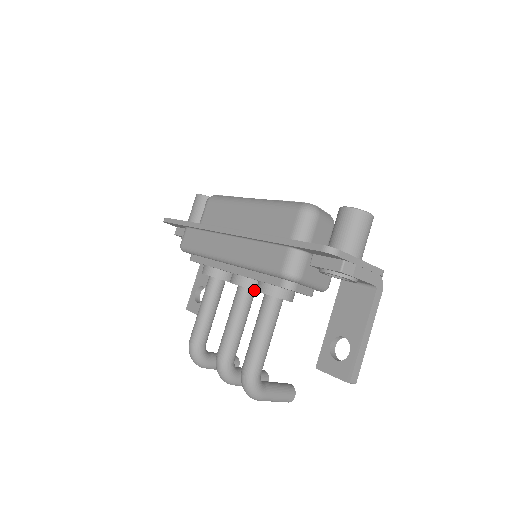
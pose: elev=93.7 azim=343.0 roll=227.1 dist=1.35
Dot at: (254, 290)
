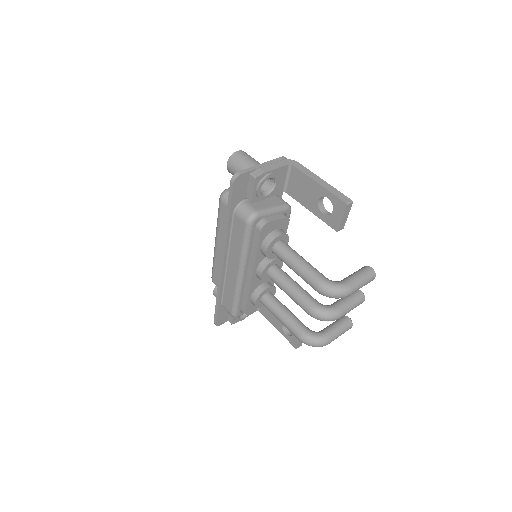
Dot at: (275, 265)
